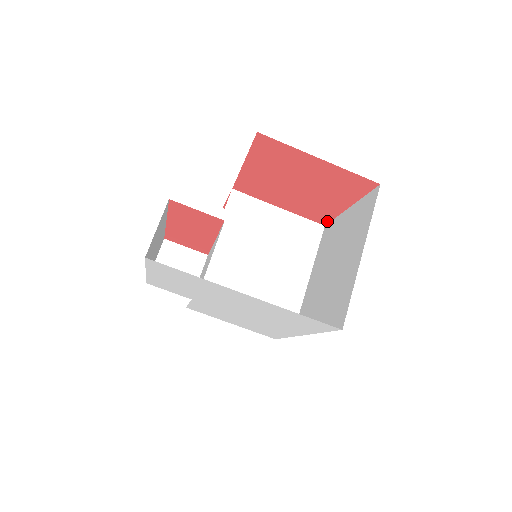
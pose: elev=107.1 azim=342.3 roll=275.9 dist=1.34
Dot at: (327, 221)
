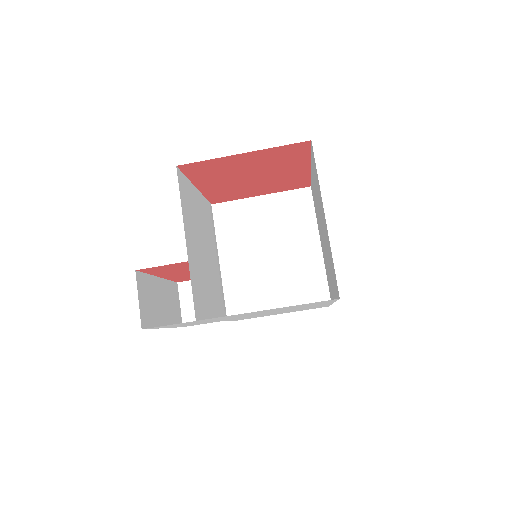
Dot at: (308, 183)
